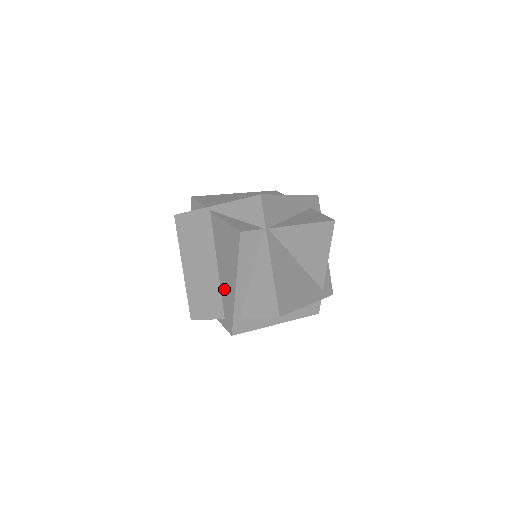
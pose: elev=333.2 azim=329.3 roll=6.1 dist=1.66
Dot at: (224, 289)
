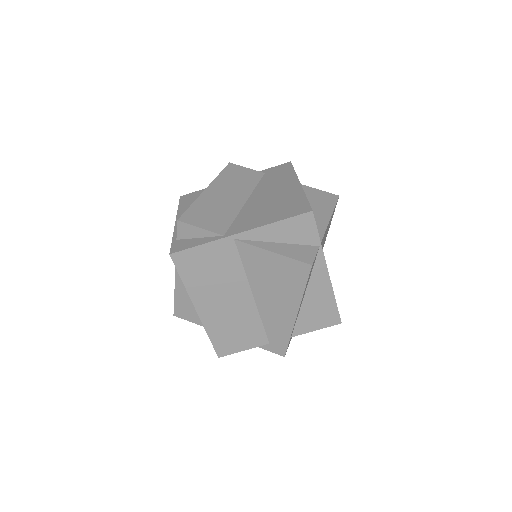
Dot at: (269, 318)
